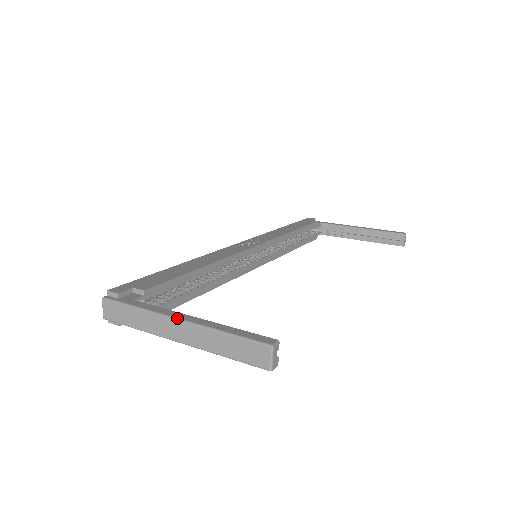
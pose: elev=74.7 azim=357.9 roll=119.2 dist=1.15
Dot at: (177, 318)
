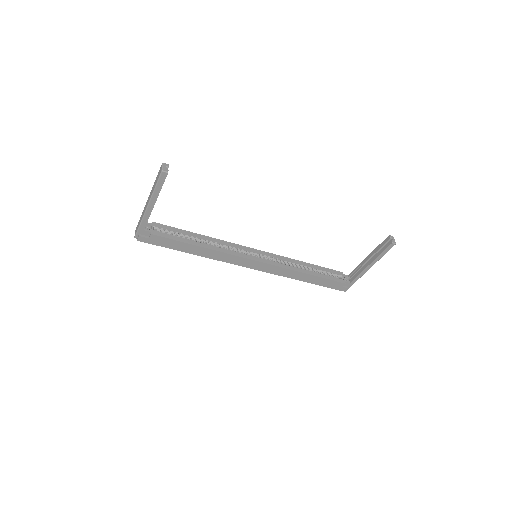
Dot at: occluded
